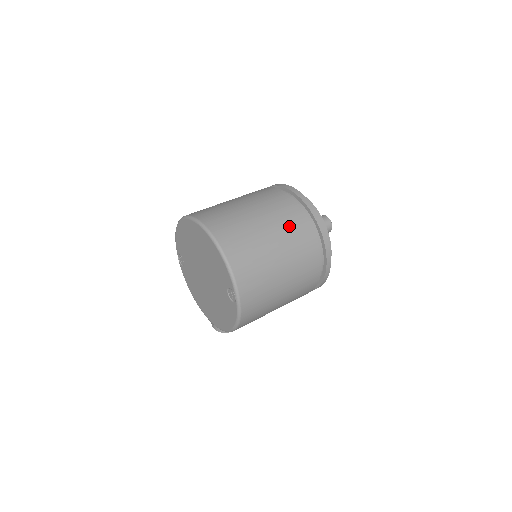
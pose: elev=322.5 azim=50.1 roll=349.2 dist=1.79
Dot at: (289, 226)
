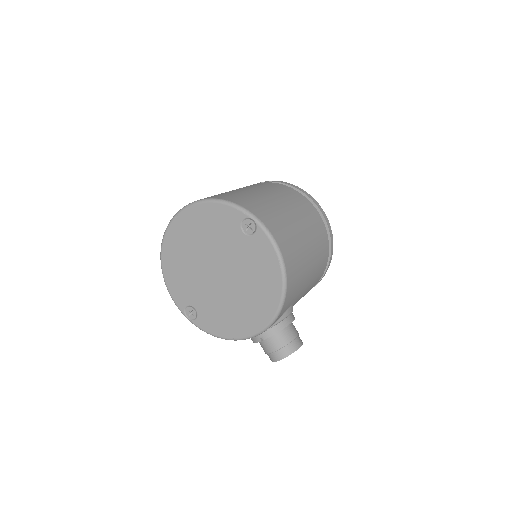
Dot at: occluded
